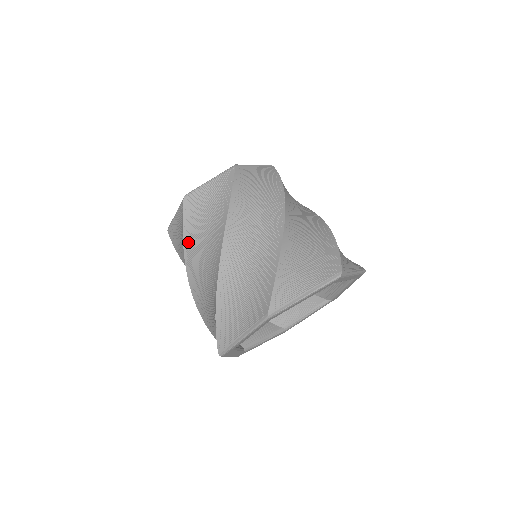
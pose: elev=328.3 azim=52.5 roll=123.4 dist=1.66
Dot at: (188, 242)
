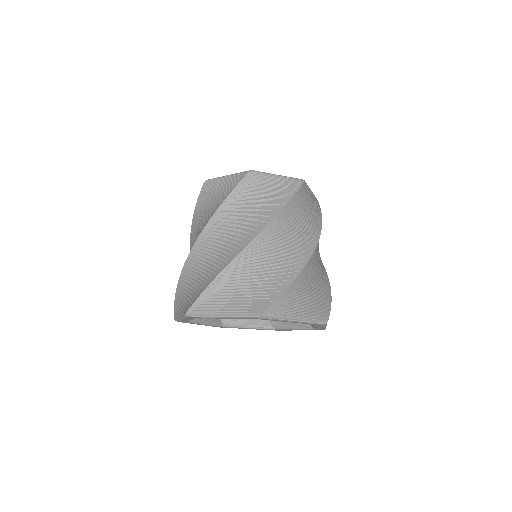
Dot at: (195, 220)
